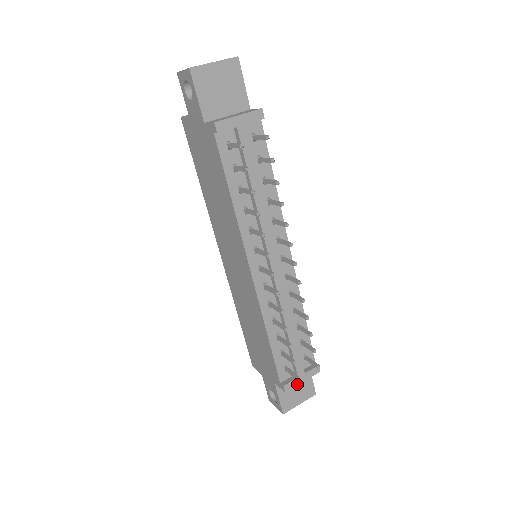
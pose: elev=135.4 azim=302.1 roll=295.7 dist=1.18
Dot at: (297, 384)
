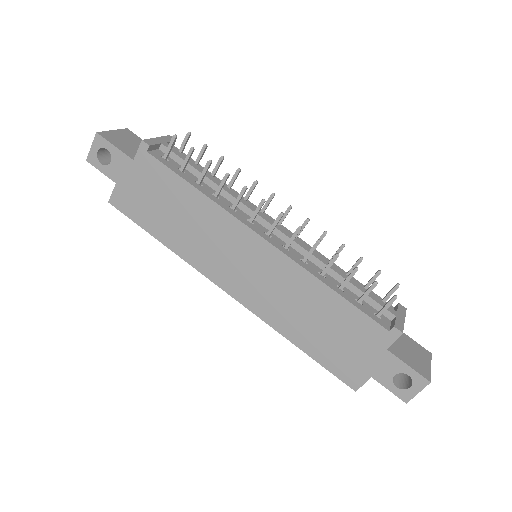
Dot at: (403, 323)
